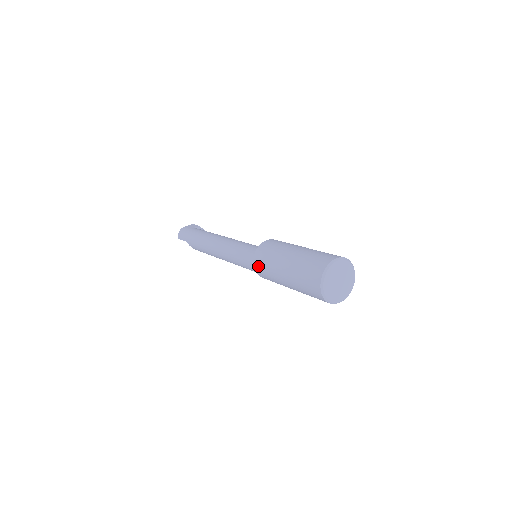
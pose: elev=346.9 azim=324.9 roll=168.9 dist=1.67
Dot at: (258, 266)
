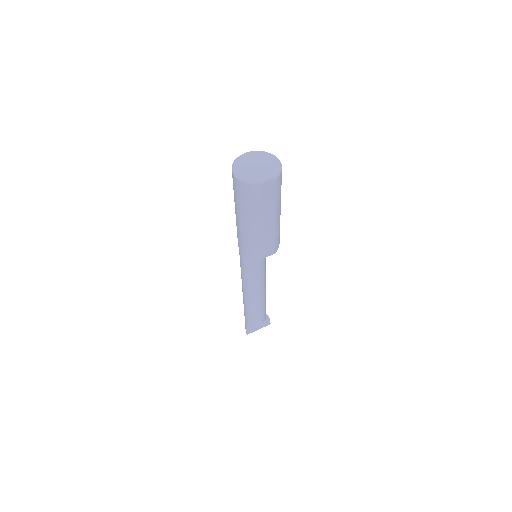
Dot at: (239, 244)
